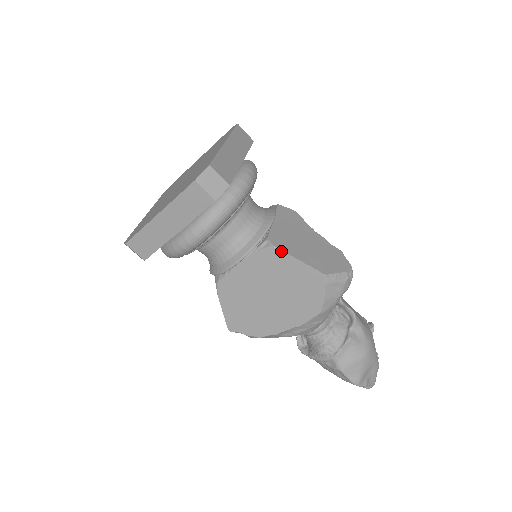
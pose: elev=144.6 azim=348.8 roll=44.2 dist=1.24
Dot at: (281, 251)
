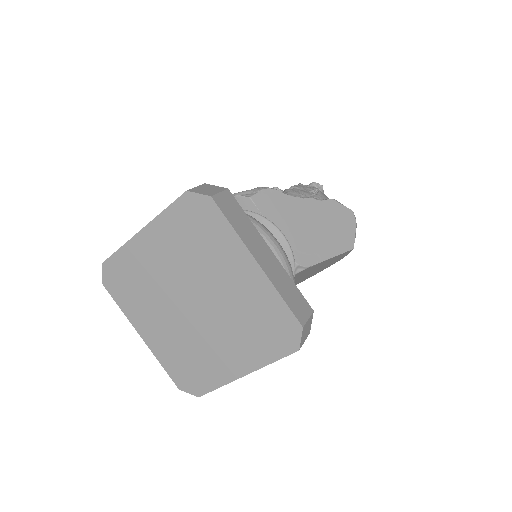
Dot at: (315, 265)
